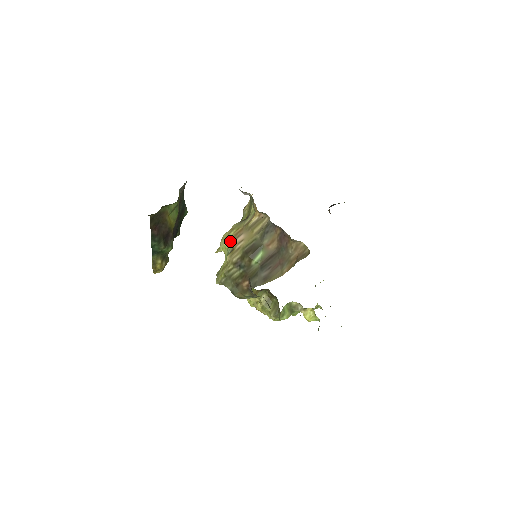
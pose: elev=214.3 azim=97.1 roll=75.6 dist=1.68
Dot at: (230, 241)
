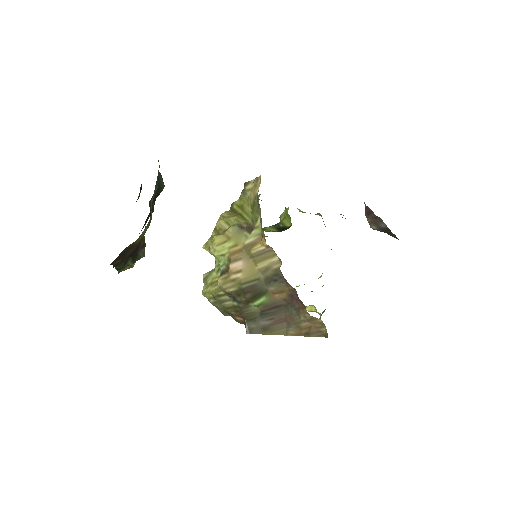
Dot at: (223, 256)
